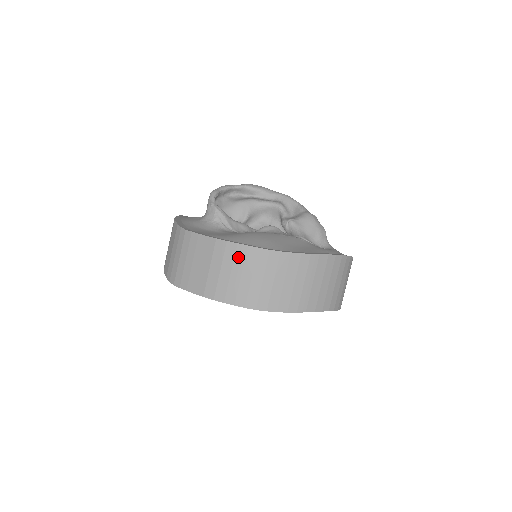
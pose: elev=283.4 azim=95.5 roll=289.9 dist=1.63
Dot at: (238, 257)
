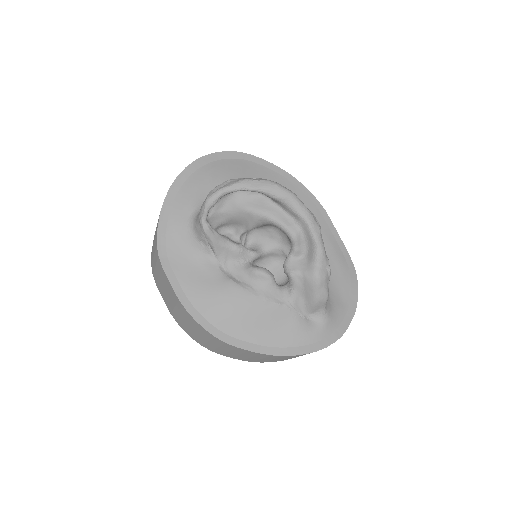
Dot at: (196, 327)
